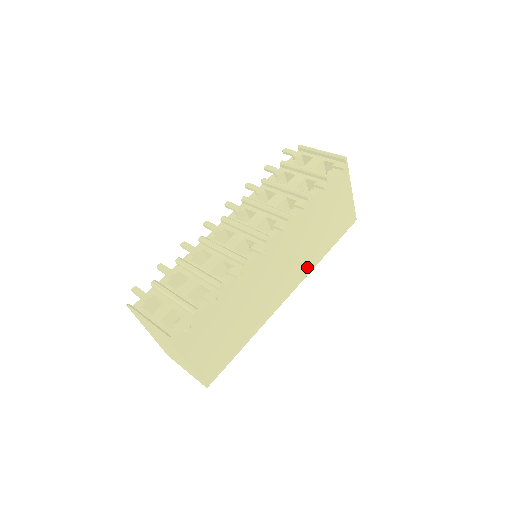
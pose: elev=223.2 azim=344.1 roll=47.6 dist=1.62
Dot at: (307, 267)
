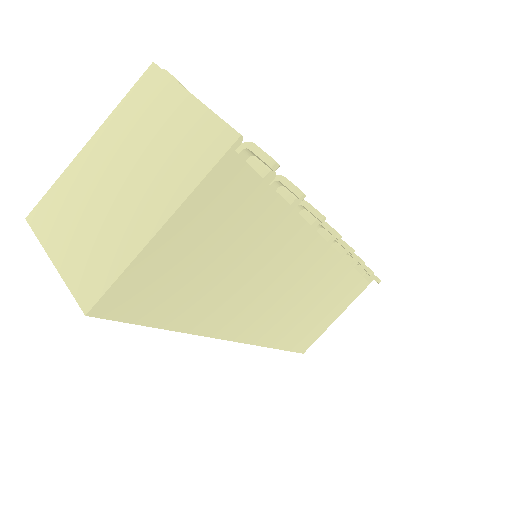
Dot at: (270, 335)
